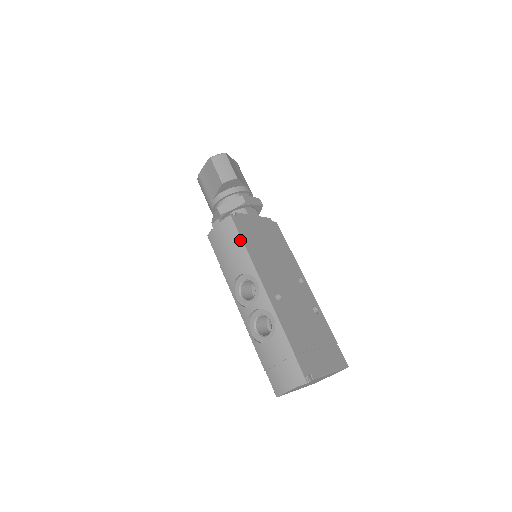
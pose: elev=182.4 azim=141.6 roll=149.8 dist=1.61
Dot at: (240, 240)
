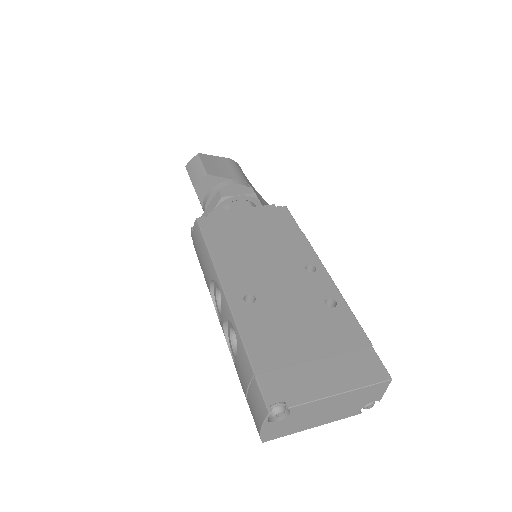
Dot at: (204, 242)
